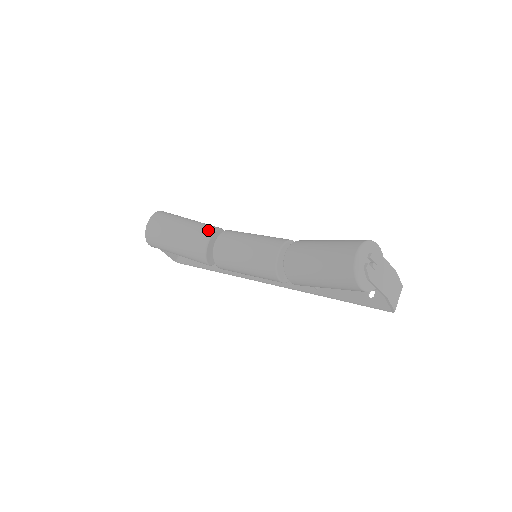
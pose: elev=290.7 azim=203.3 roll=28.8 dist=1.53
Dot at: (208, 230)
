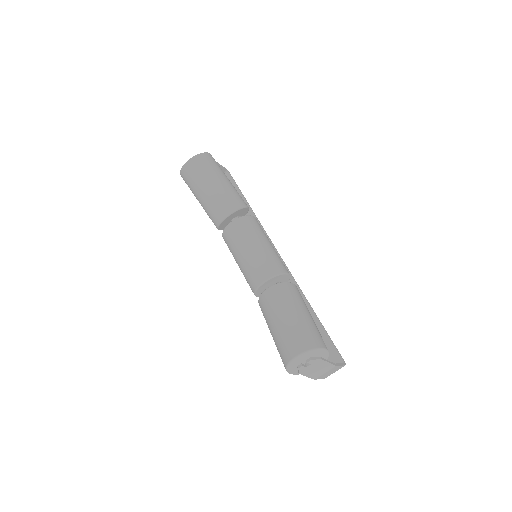
Dot at: (229, 208)
